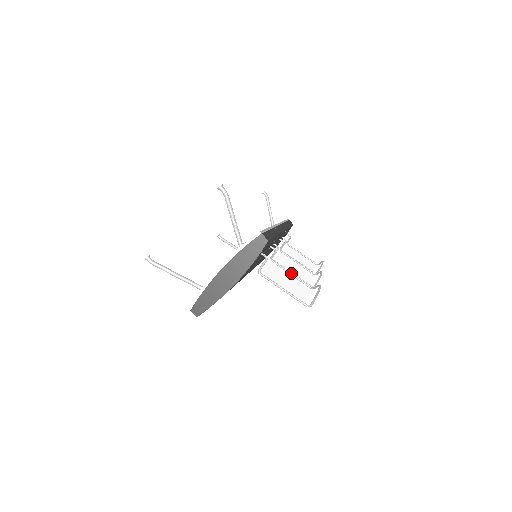
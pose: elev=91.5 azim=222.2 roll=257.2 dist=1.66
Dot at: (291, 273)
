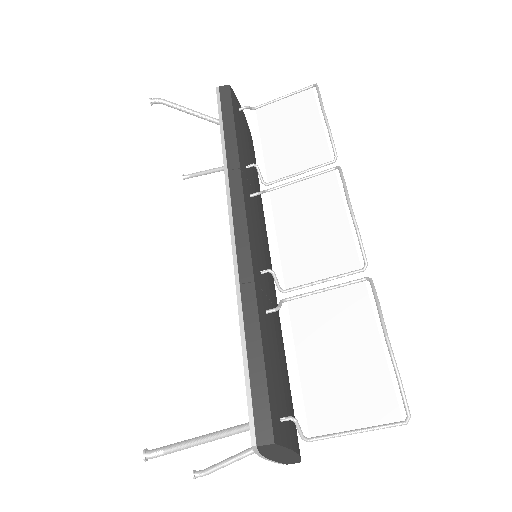
Dot at: (323, 291)
